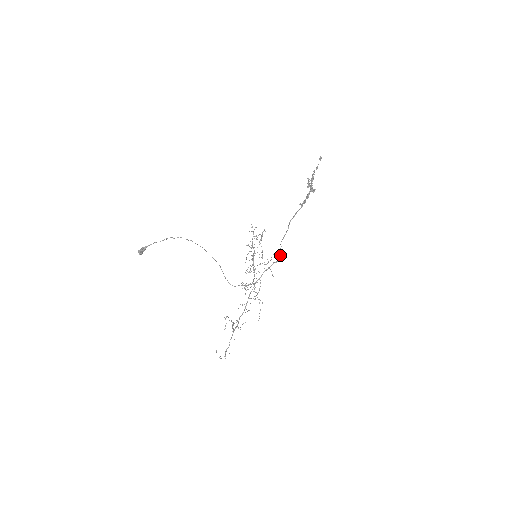
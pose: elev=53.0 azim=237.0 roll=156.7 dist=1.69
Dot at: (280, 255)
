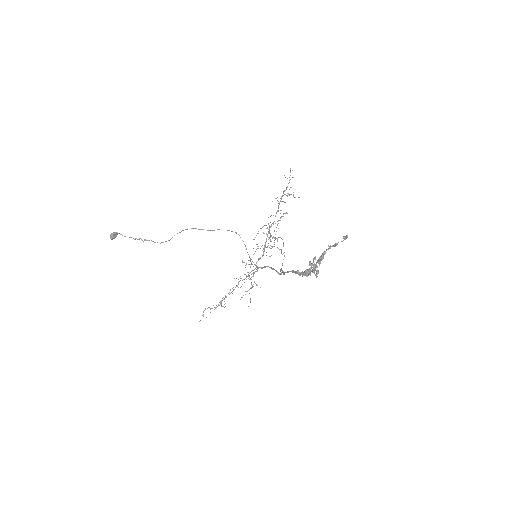
Dot at: (280, 273)
